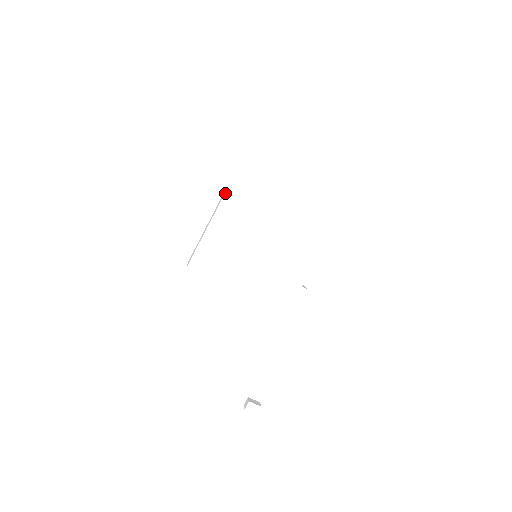
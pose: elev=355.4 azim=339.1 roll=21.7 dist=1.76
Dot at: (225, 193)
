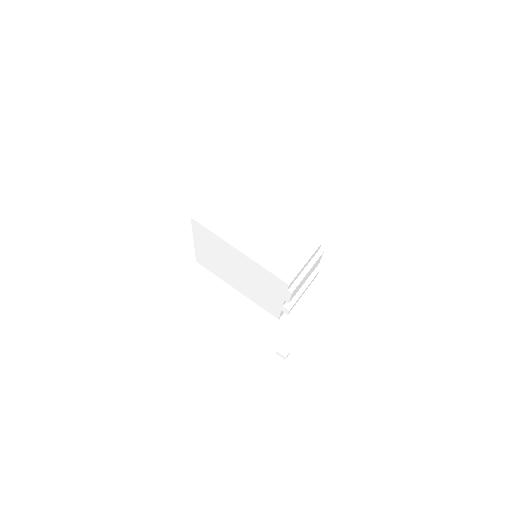
Dot at: (191, 220)
